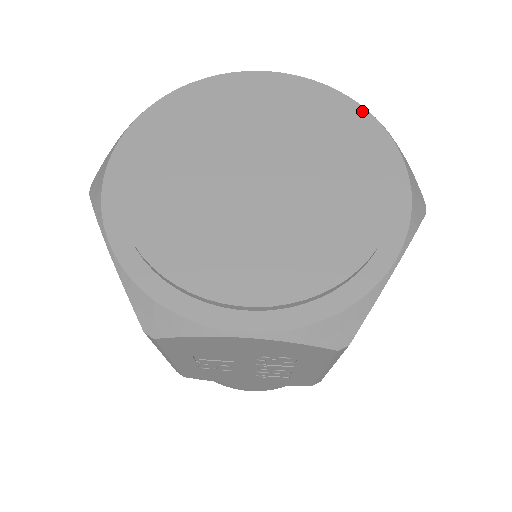
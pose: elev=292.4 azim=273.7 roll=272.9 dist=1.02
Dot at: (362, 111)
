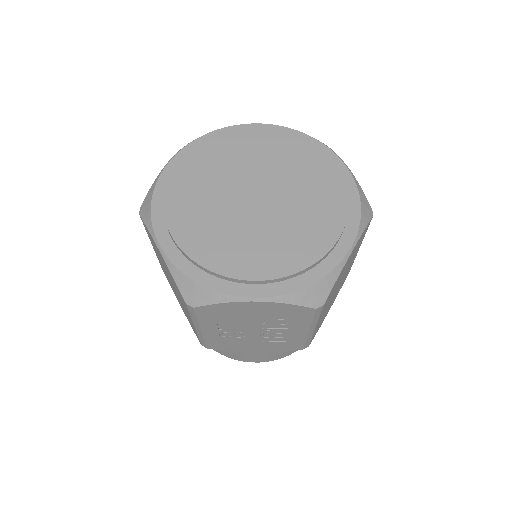
Dot at: (326, 149)
